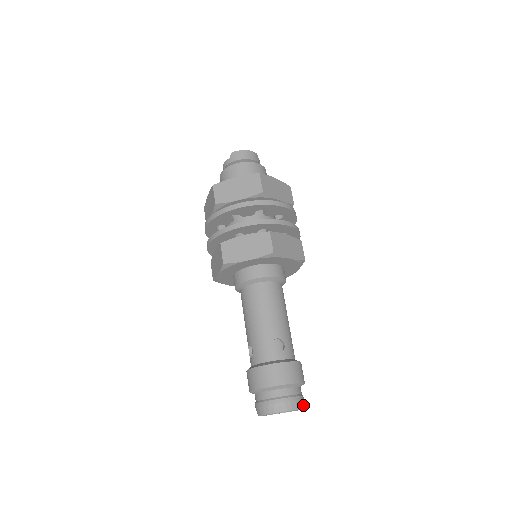
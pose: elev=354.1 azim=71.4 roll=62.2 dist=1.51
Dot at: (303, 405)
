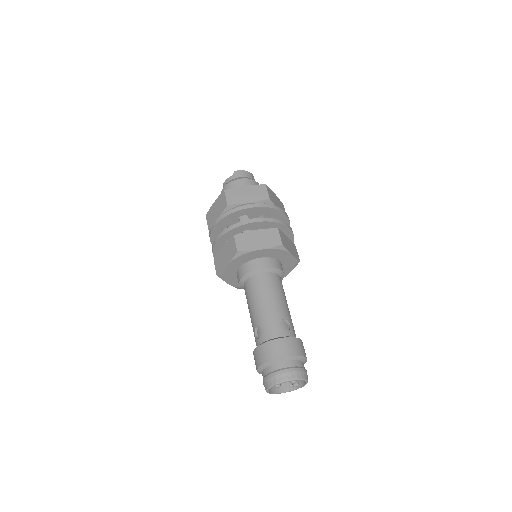
Dot at: (307, 379)
